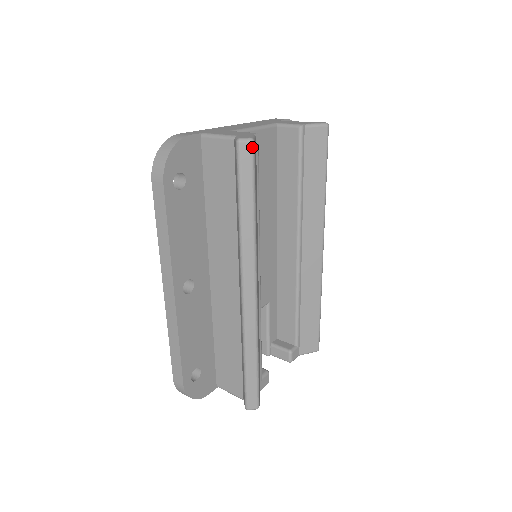
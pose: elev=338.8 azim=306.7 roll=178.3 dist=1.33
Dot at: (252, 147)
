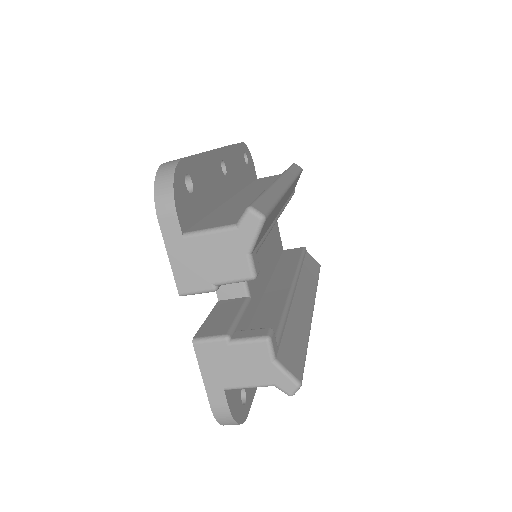
Dot at: (301, 169)
